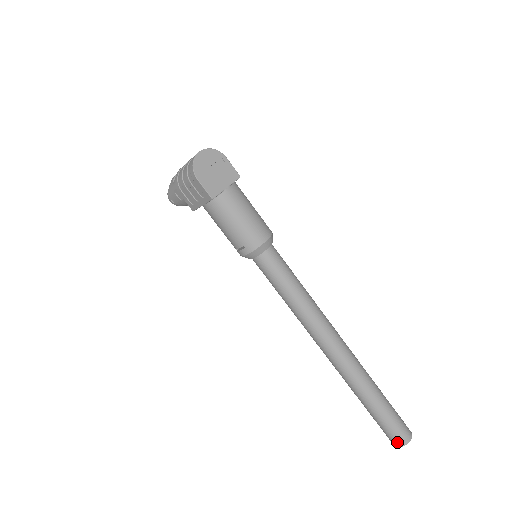
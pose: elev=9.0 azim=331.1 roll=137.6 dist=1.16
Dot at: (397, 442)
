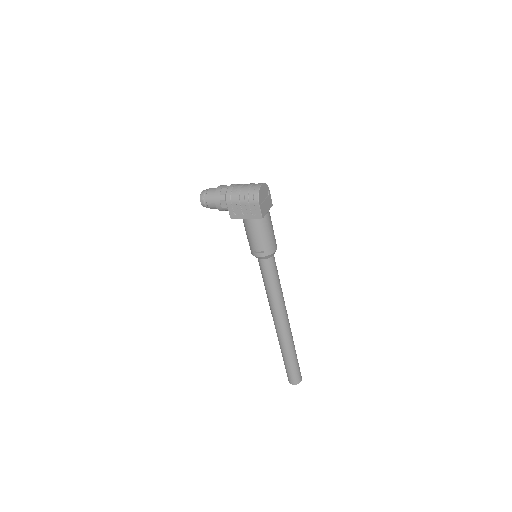
Dot at: (295, 382)
